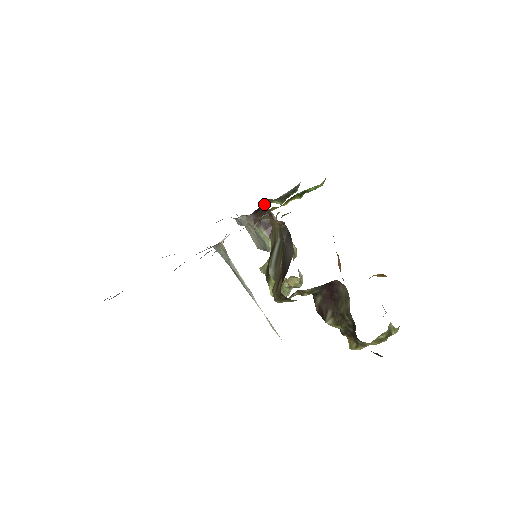
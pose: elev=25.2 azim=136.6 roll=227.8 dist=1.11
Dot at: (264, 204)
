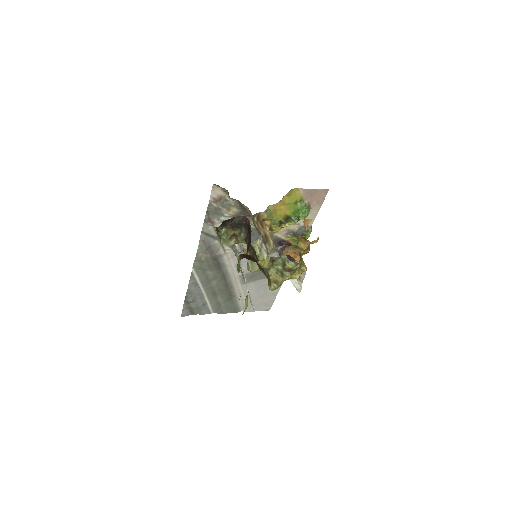
Dot at: (290, 243)
